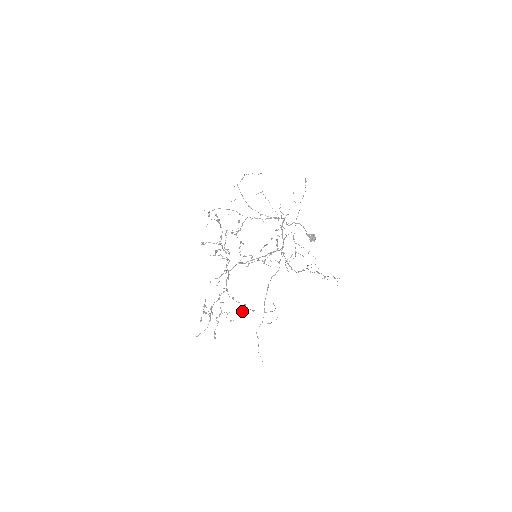
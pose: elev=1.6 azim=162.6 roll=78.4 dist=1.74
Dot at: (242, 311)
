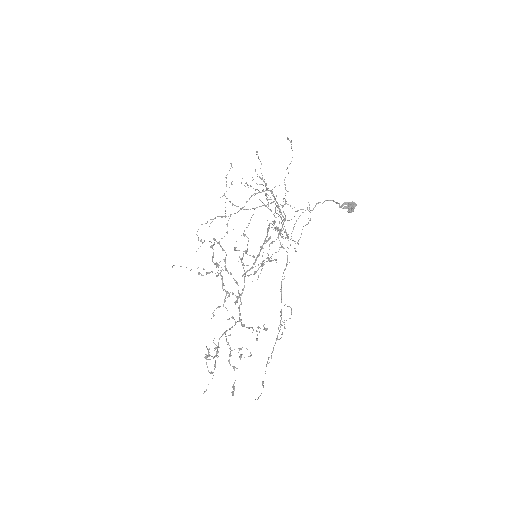
Dot at: (256, 338)
